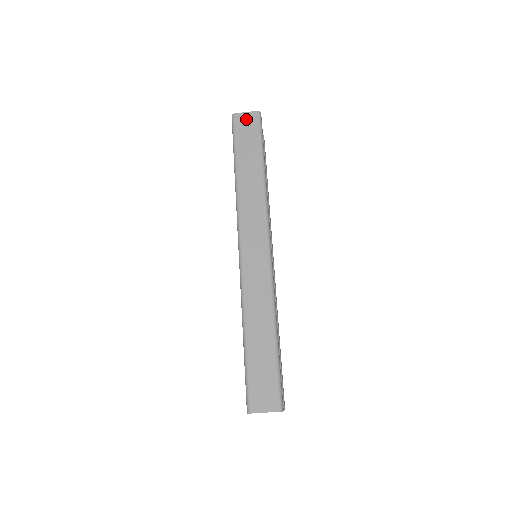
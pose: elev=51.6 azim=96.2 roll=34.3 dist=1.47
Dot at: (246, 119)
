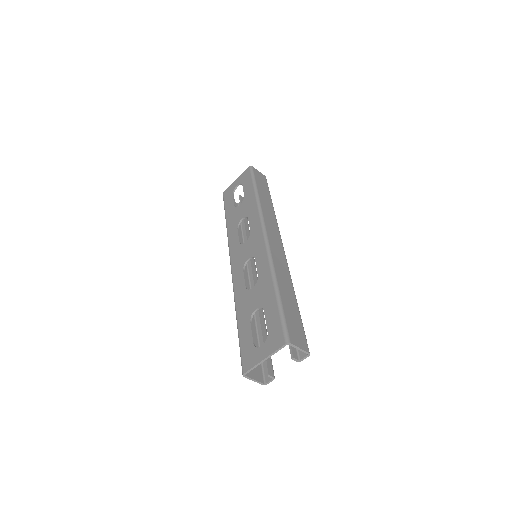
Dot at: (260, 174)
